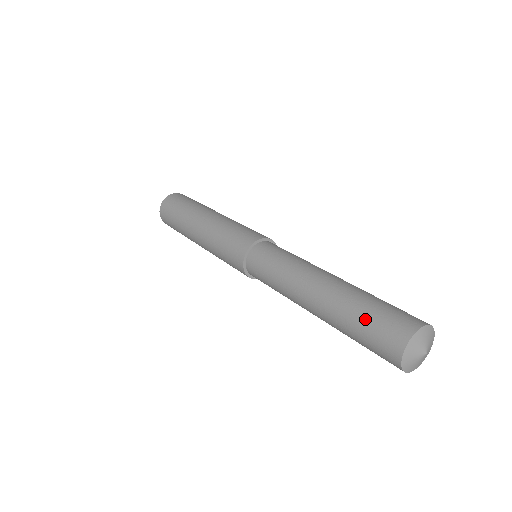
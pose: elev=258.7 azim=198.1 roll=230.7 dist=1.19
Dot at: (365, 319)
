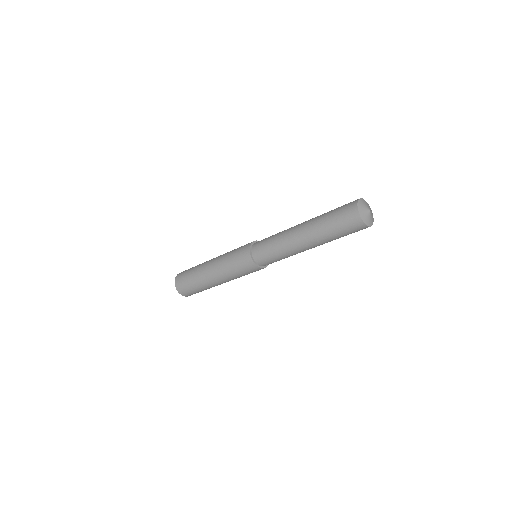
Dot at: (333, 222)
